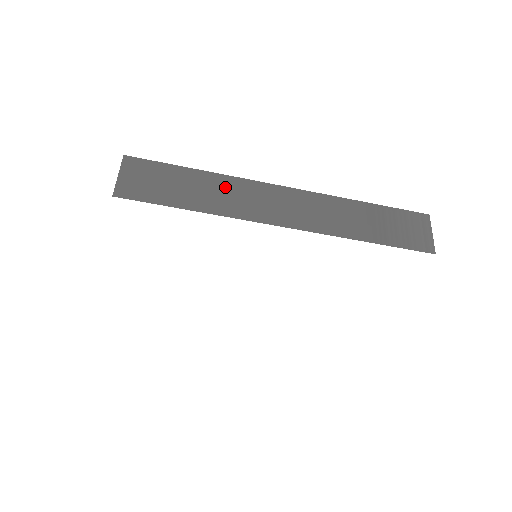
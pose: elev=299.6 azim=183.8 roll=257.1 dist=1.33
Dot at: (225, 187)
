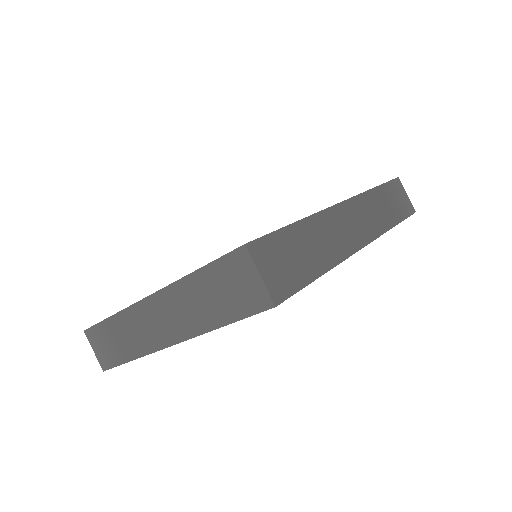
Dot at: (321, 230)
